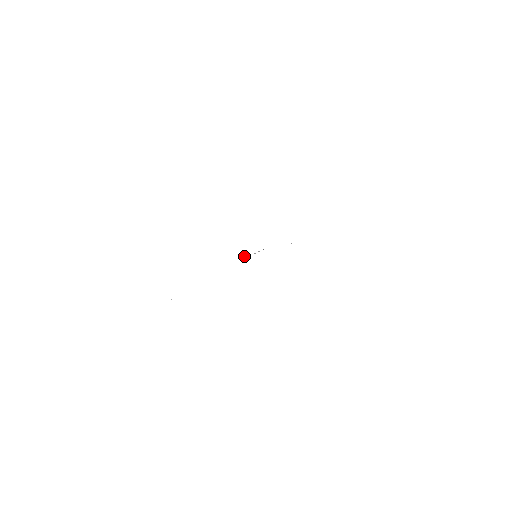
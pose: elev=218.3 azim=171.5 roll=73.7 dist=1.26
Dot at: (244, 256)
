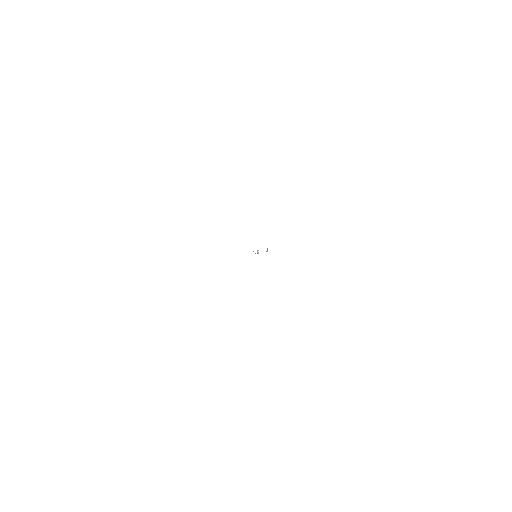
Dot at: occluded
